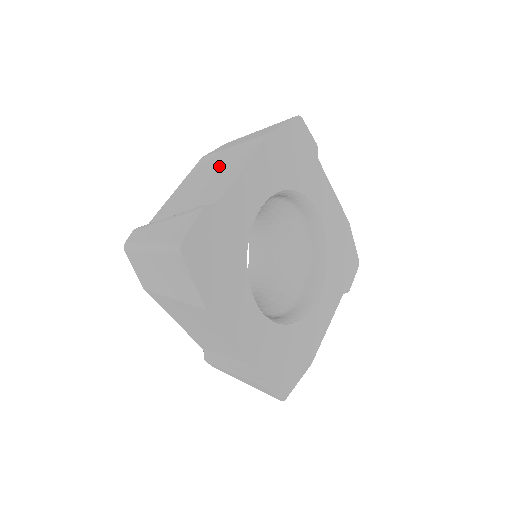
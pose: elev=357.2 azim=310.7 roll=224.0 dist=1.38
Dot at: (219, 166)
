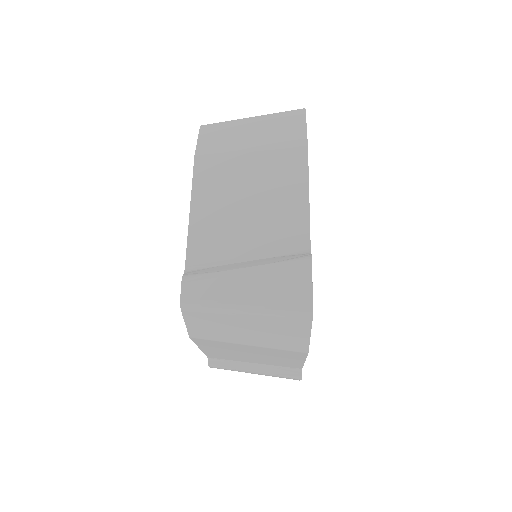
Dot at: (254, 183)
